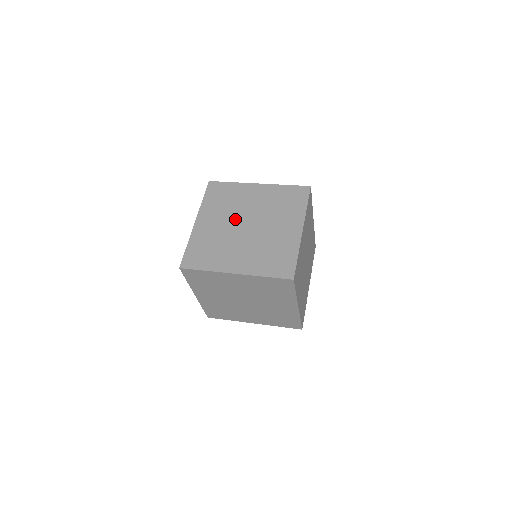
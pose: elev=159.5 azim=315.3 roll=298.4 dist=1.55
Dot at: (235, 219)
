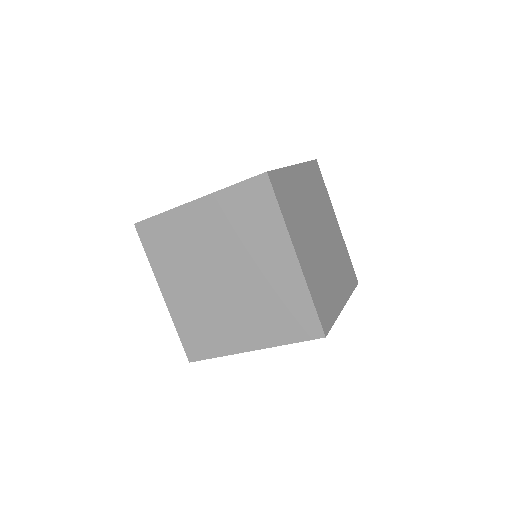
Dot at: occluded
